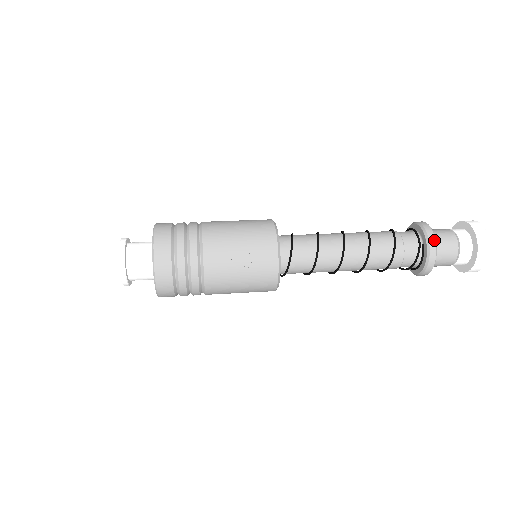
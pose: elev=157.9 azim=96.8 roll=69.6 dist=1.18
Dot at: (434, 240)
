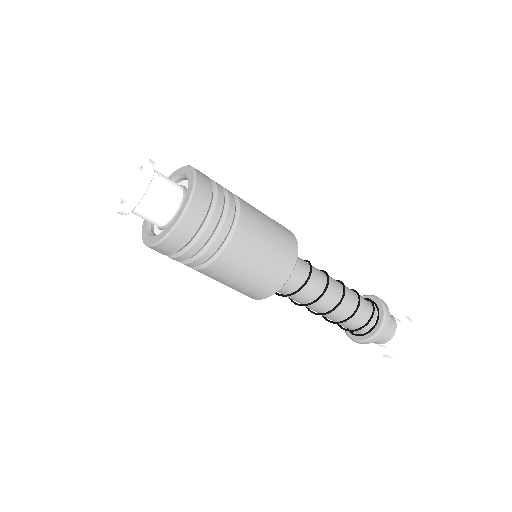
Dot at: occluded
